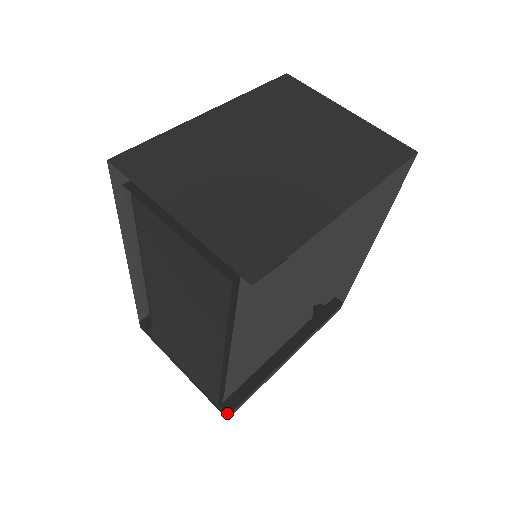
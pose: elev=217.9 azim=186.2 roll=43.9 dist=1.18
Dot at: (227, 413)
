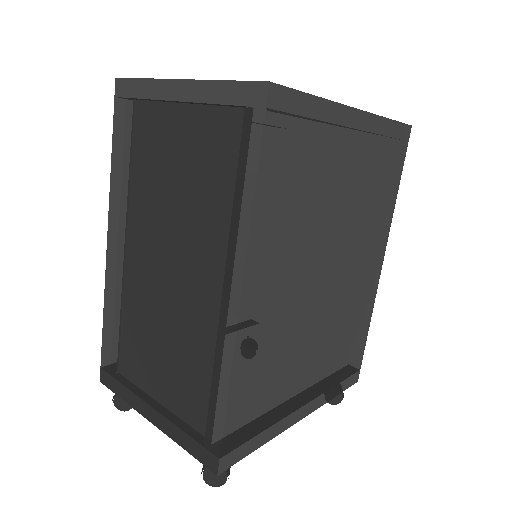
Dot at: (218, 454)
